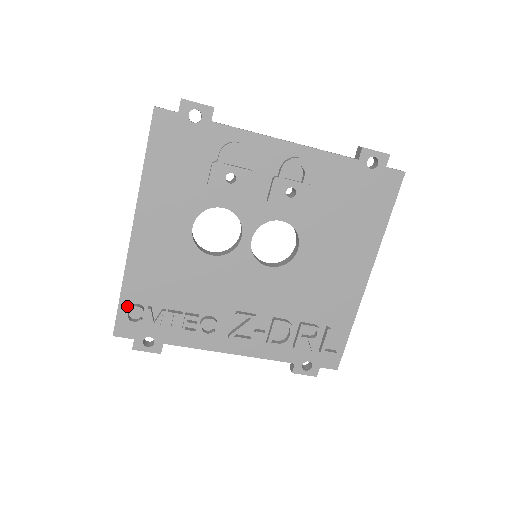
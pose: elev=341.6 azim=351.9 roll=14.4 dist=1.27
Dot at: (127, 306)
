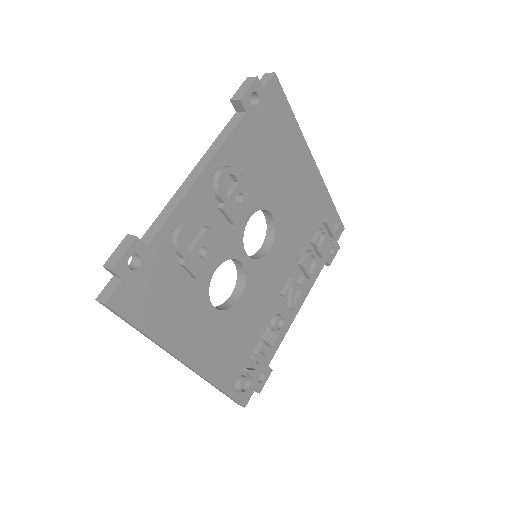
Dot at: (234, 389)
